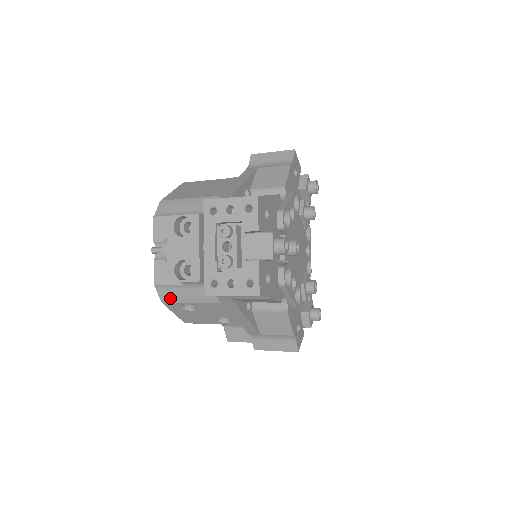
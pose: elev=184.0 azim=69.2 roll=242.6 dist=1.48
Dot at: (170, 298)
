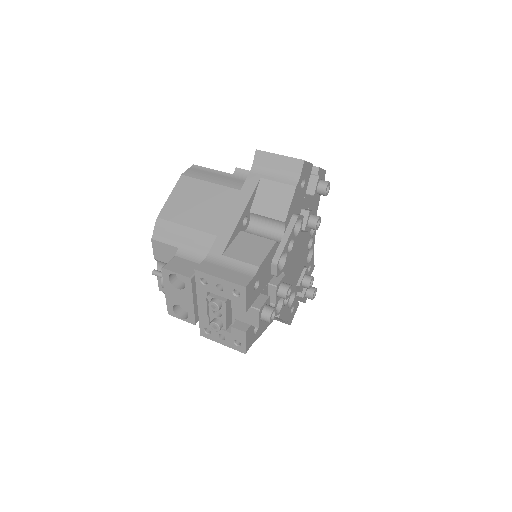
Dot at: occluded
